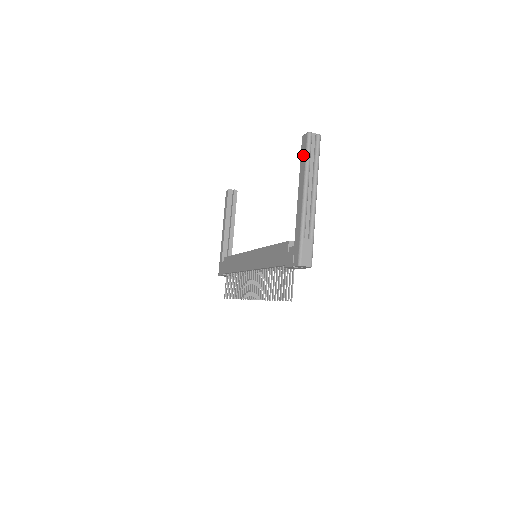
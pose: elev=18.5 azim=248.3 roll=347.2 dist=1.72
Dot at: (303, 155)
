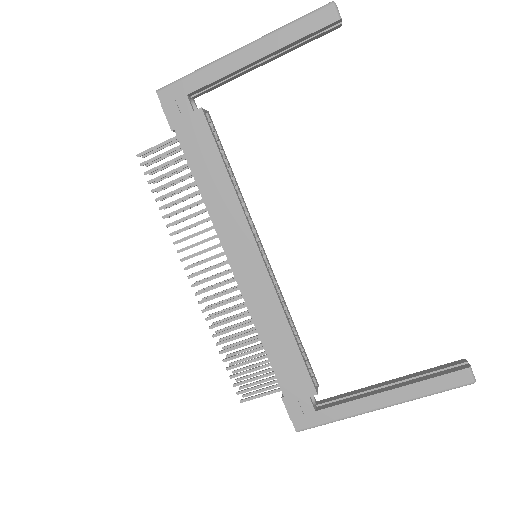
Dot at: (441, 385)
